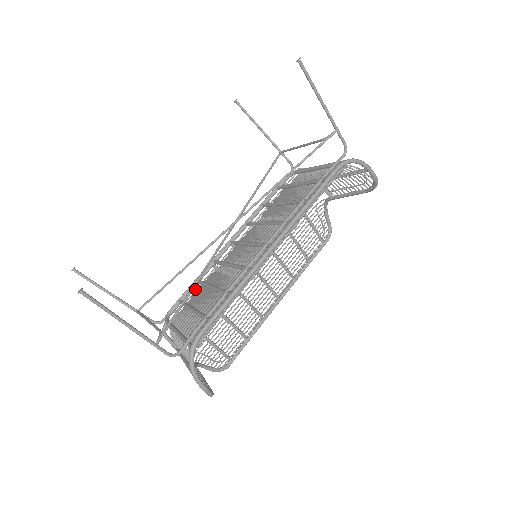
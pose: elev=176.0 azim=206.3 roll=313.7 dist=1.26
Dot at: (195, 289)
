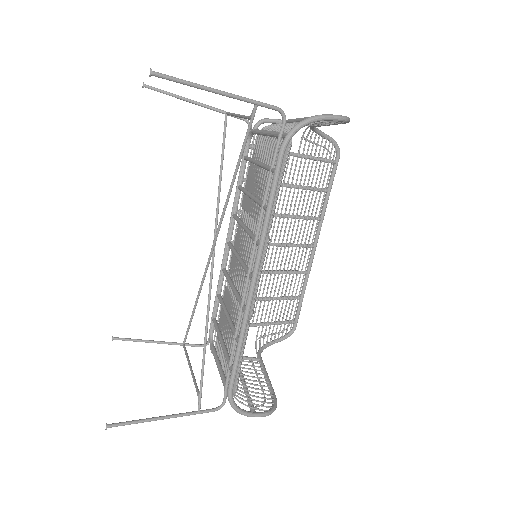
Dot at: occluded
